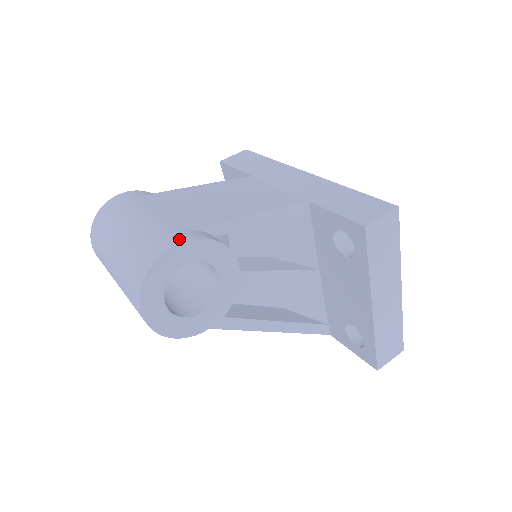
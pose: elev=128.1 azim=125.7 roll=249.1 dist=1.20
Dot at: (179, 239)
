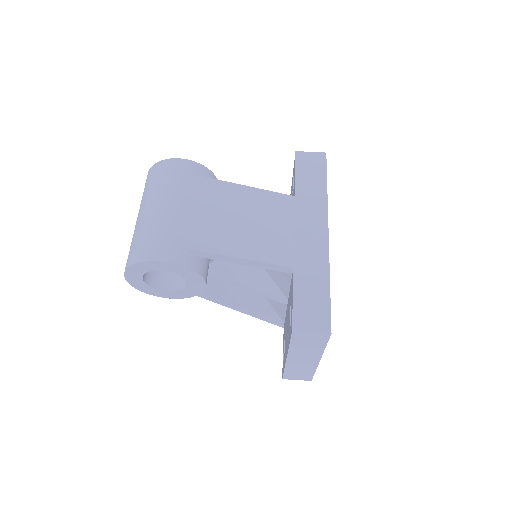
Dot at: (164, 256)
